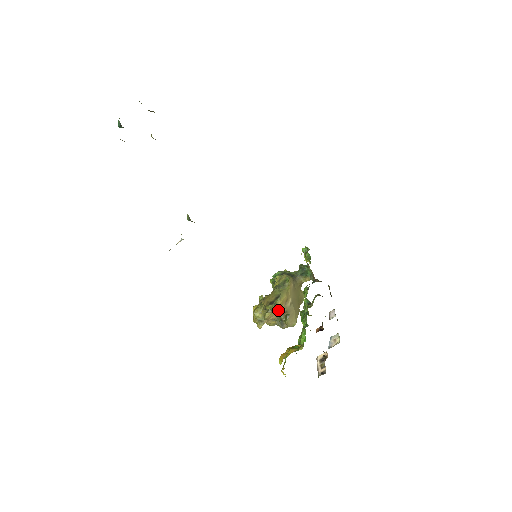
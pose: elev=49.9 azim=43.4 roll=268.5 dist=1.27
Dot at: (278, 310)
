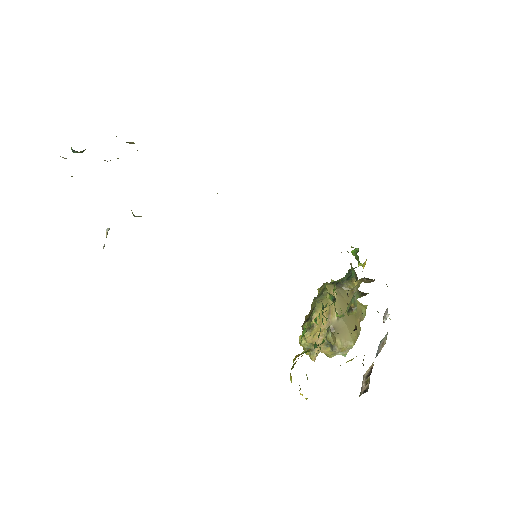
Dot at: (320, 327)
